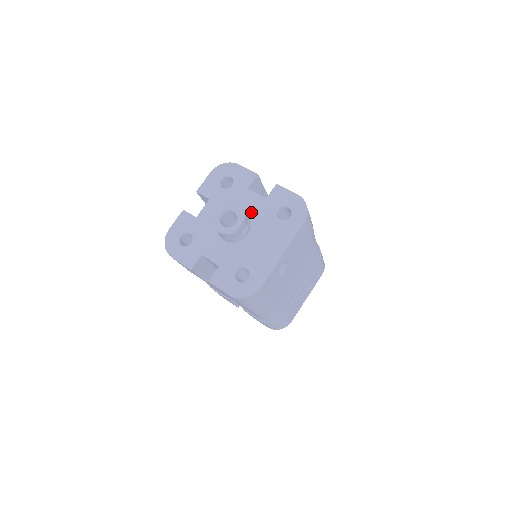
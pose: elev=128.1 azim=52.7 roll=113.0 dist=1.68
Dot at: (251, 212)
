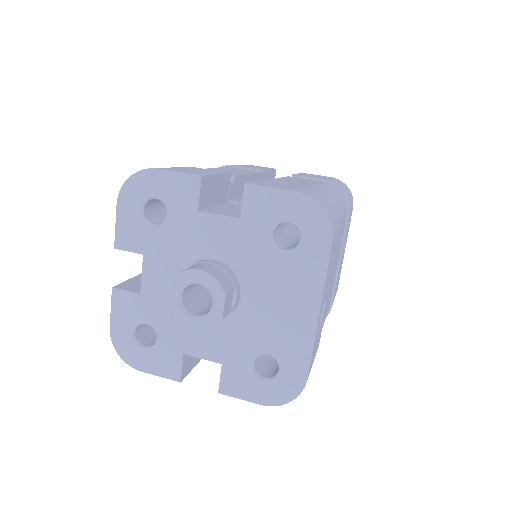
Dot at: (226, 254)
